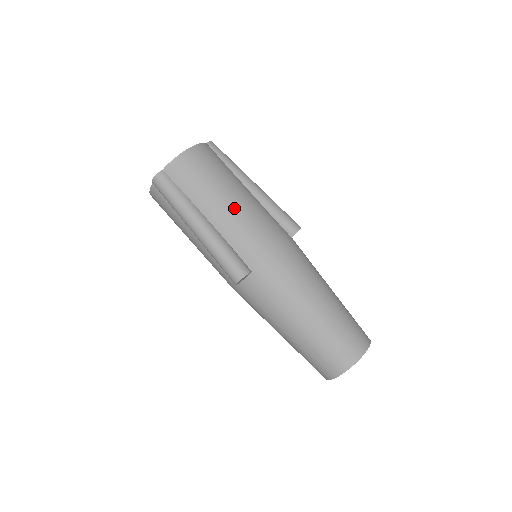
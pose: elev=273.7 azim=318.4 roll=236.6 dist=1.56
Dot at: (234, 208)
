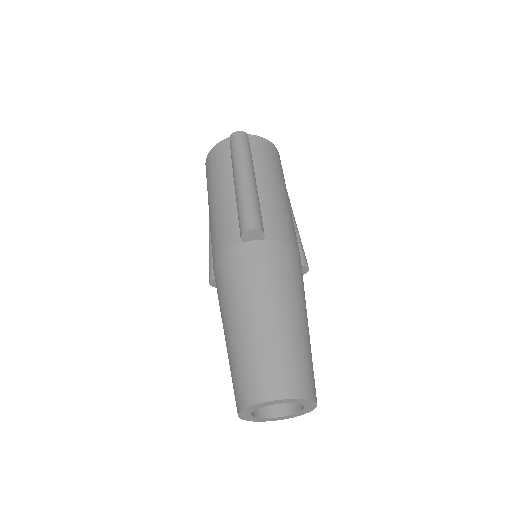
Dot at: (282, 196)
